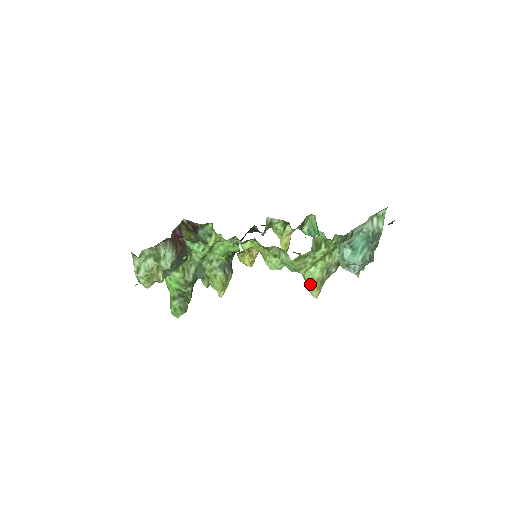
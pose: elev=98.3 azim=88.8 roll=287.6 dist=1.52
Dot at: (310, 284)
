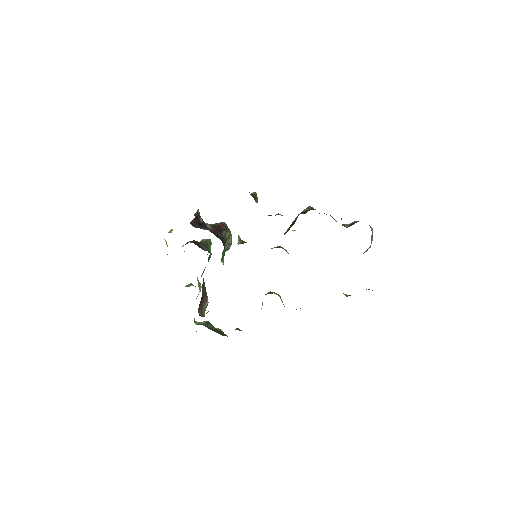
Dot at: occluded
